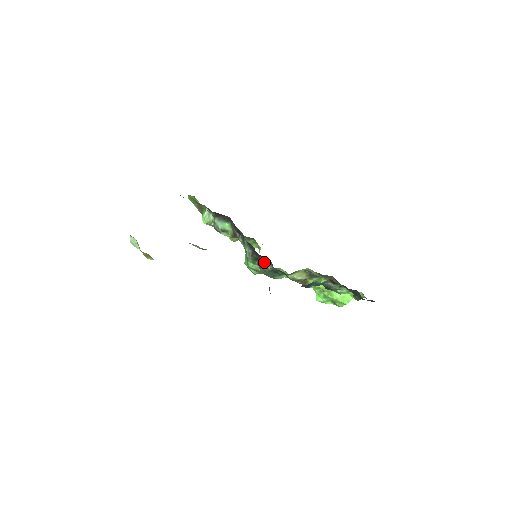
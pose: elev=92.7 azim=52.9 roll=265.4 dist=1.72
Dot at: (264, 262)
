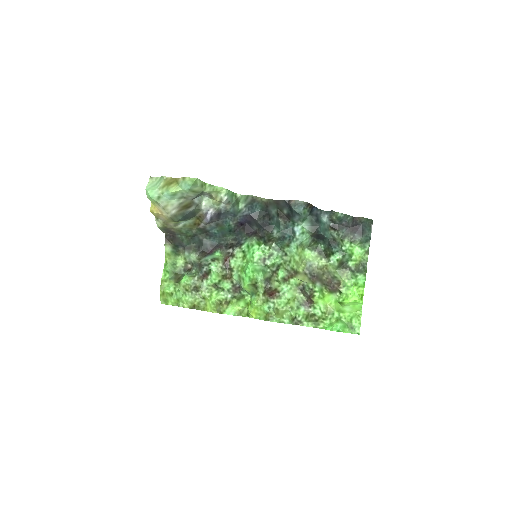
Dot at: (269, 237)
